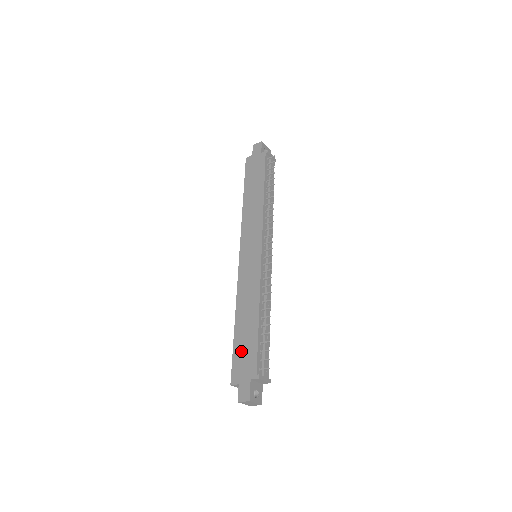
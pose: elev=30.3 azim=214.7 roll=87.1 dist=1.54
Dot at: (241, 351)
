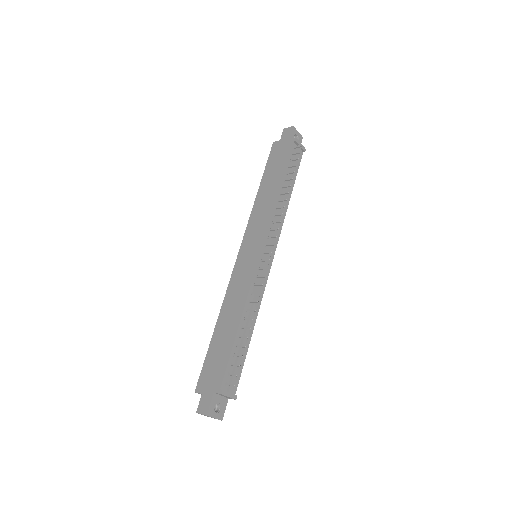
Dot at: (213, 358)
